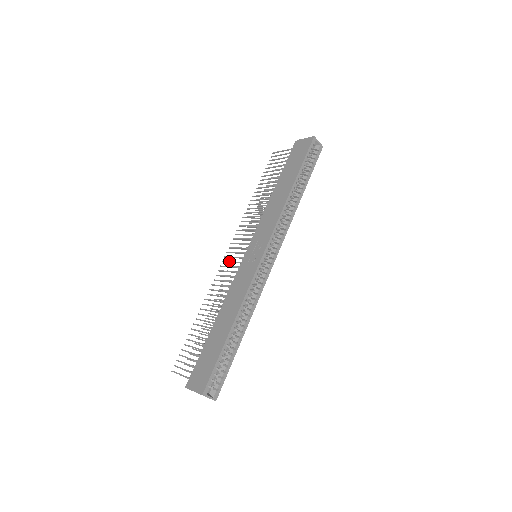
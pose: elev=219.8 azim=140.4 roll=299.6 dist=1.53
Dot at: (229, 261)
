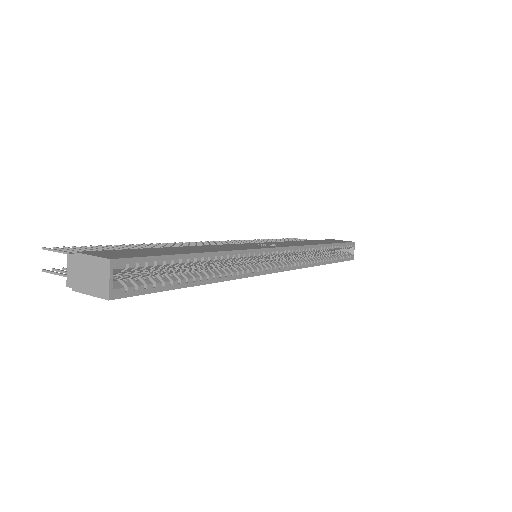
Dot at: (214, 242)
